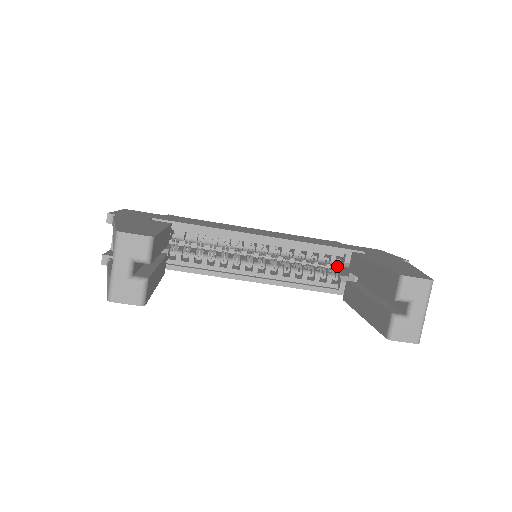
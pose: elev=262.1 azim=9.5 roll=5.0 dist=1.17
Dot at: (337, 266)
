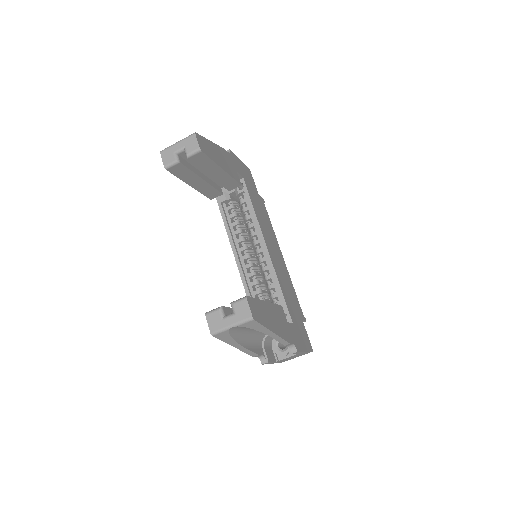
Dot at: occluded
